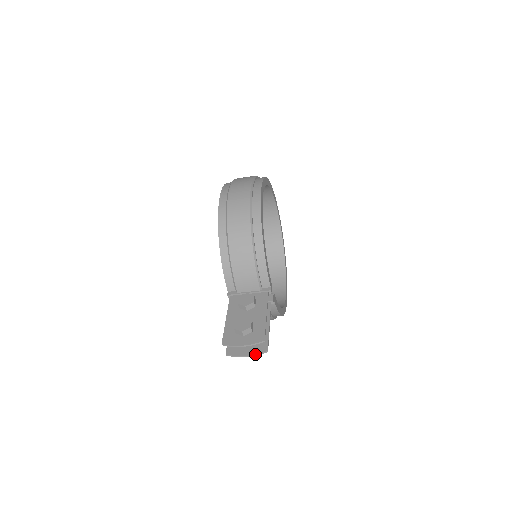
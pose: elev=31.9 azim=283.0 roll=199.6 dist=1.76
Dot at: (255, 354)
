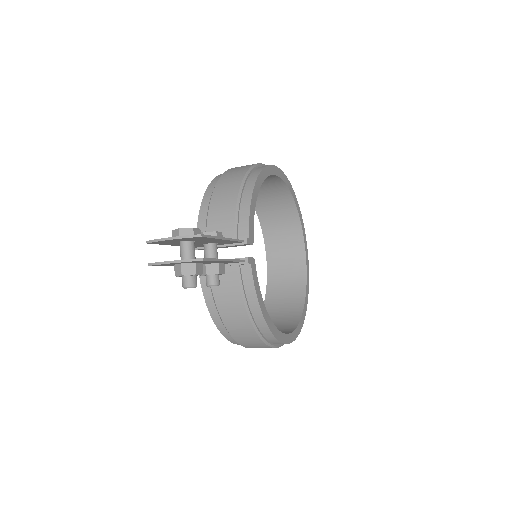
Dot at: (184, 259)
